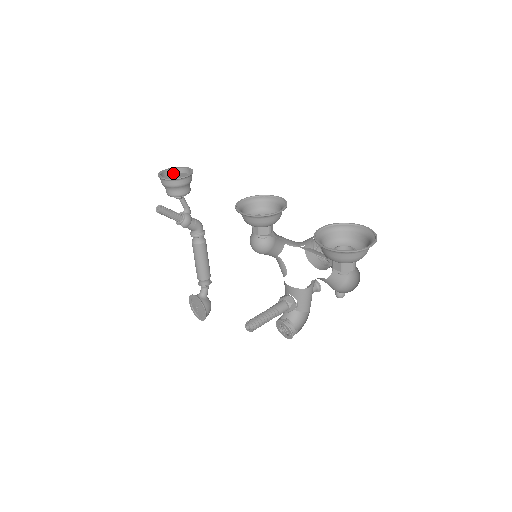
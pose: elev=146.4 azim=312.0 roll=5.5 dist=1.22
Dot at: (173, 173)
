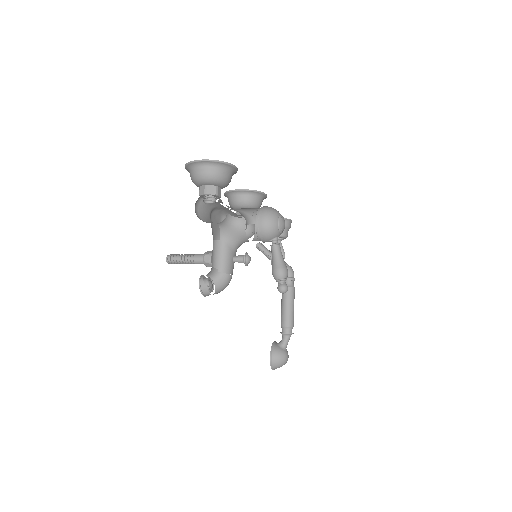
Dot at: occluded
